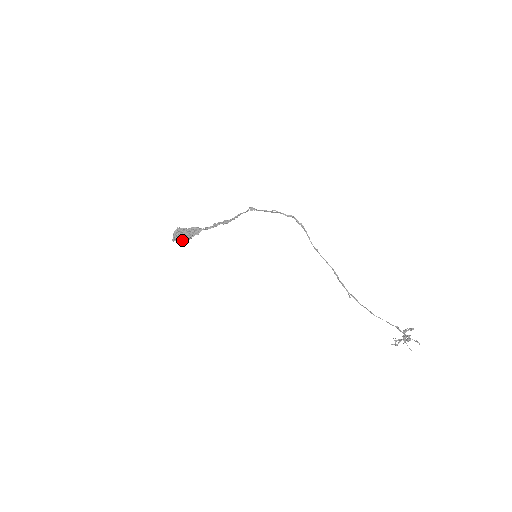
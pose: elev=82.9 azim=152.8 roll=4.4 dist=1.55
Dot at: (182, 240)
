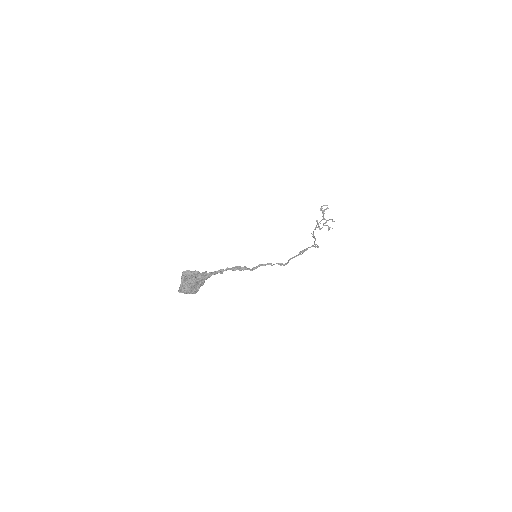
Dot at: occluded
